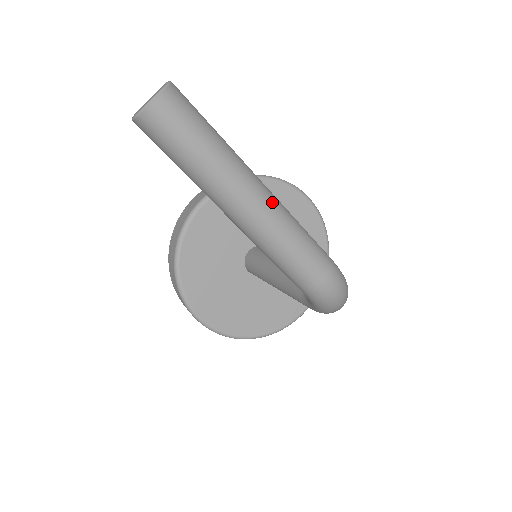
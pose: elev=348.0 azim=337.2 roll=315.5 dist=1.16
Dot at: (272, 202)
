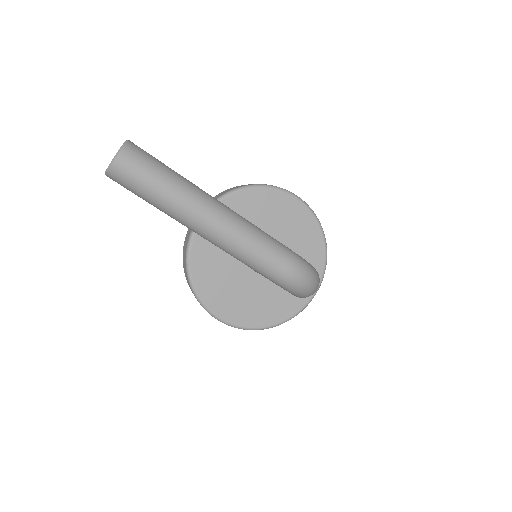
Dot at: (228, 216)
